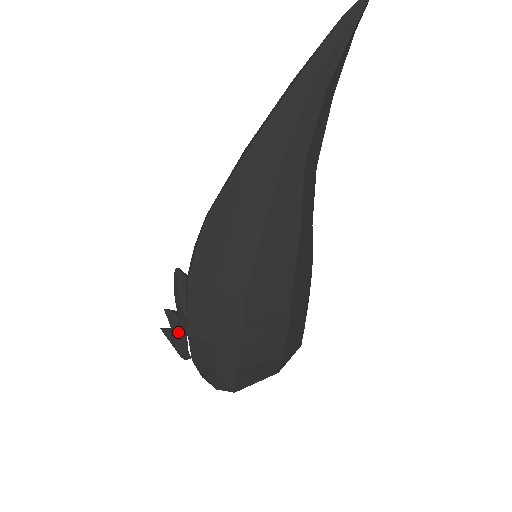
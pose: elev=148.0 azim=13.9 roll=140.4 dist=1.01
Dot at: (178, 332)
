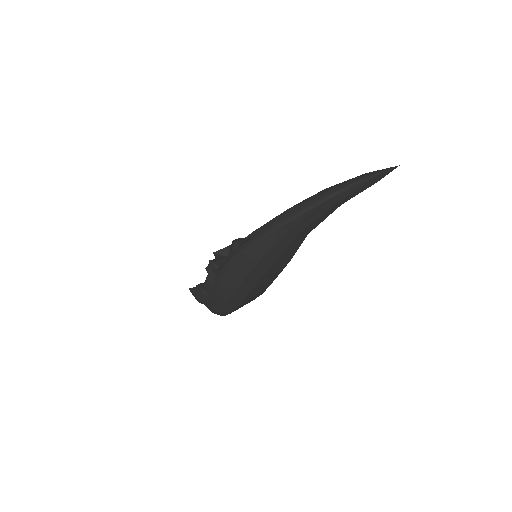
Dot at: (202, 295)
